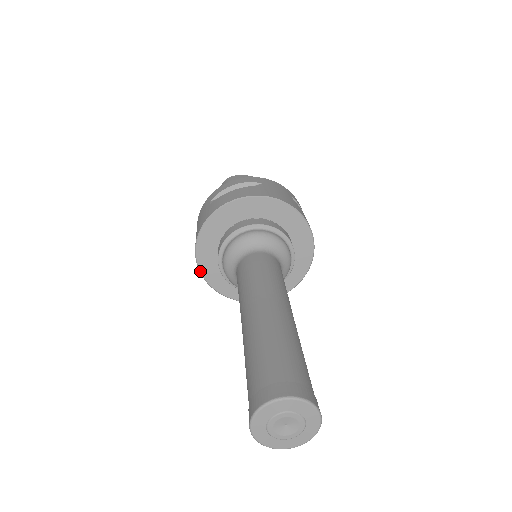
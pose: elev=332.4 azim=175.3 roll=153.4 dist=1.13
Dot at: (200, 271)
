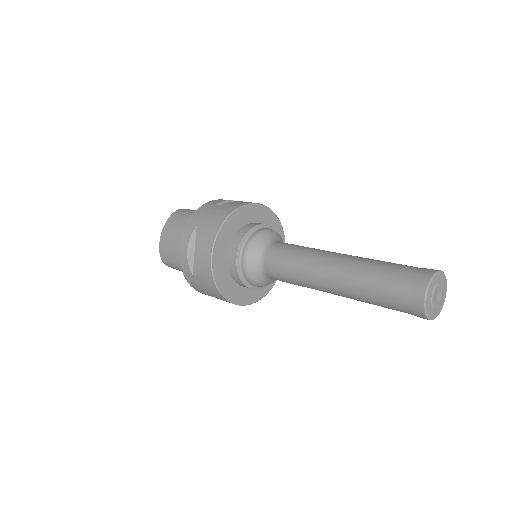
Dot at: (212, 256)
